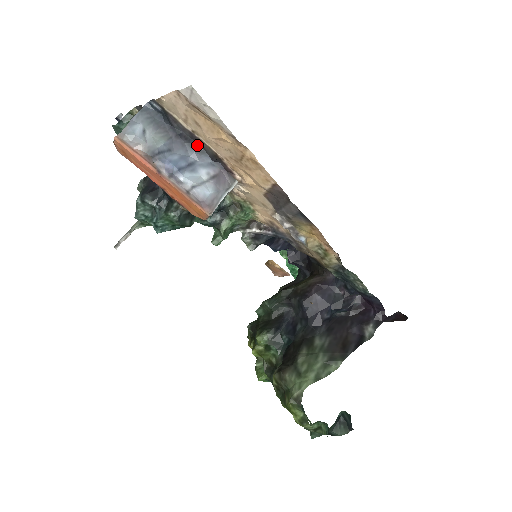
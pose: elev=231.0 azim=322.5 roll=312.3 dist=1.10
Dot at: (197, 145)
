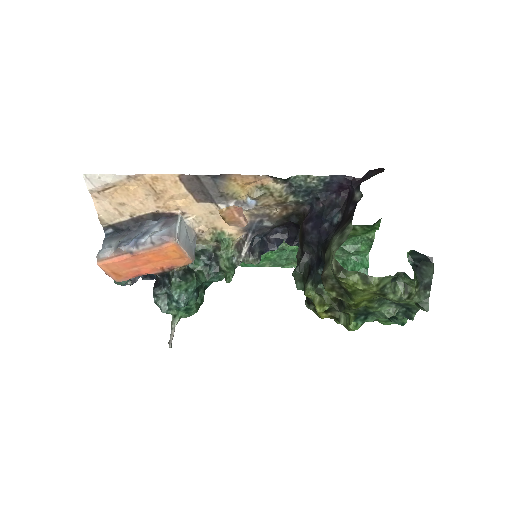
Dot at: (142, 223)
